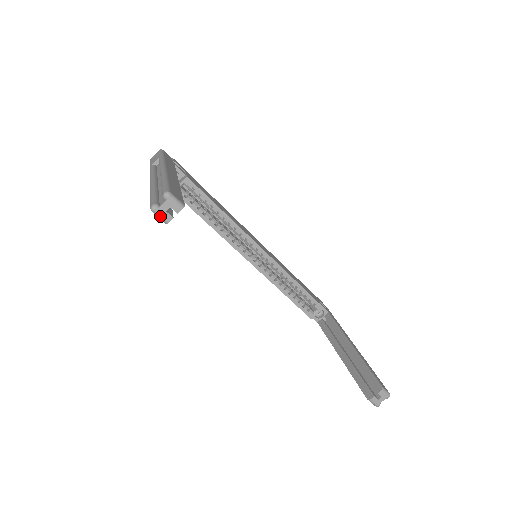
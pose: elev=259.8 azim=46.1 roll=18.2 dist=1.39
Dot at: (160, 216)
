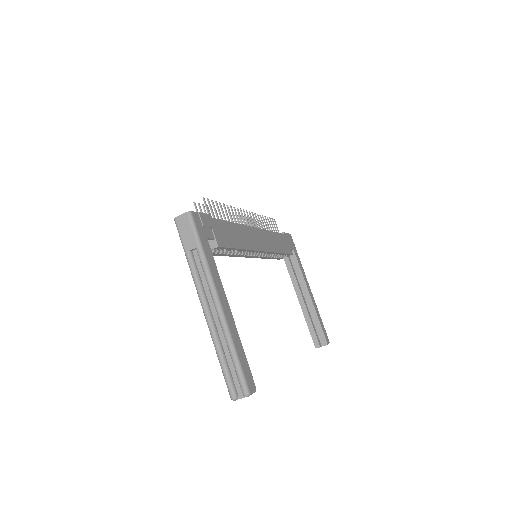
Dot at: (237, 399)
